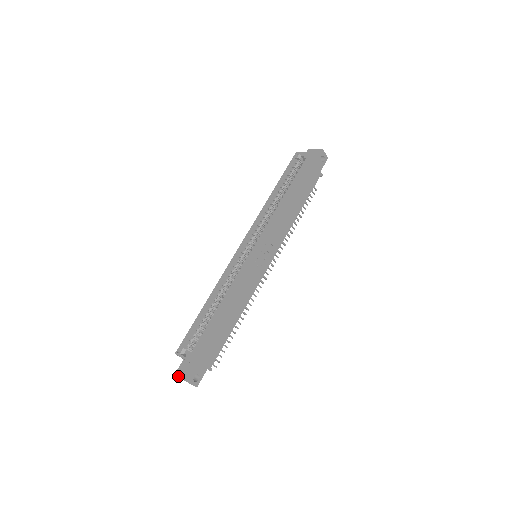
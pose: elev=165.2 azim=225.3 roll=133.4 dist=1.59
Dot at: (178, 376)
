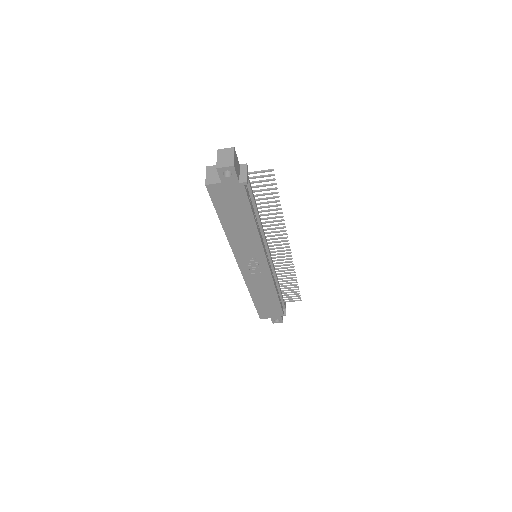
Dot at: occluded
